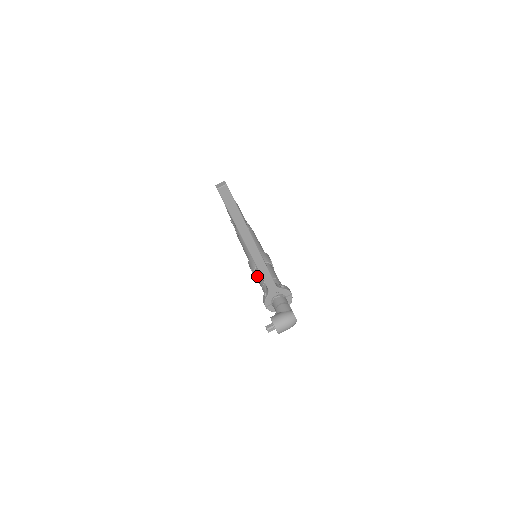
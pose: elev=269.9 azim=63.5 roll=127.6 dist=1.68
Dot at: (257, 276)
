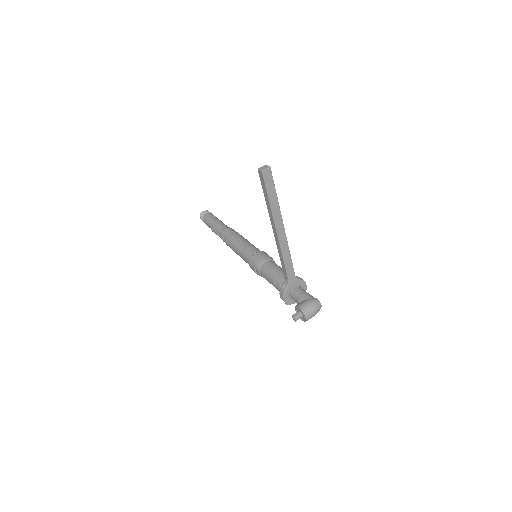
Dot at: (265, 273)
